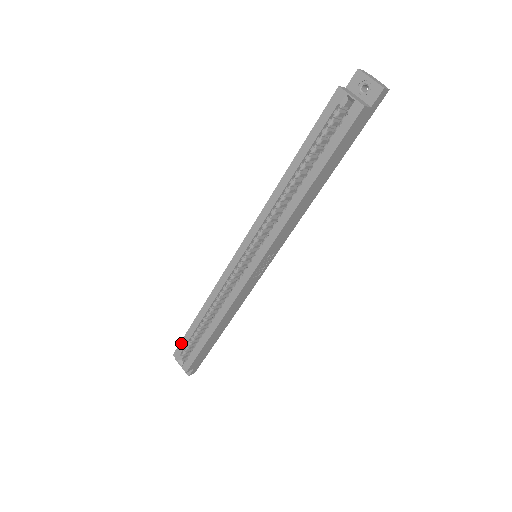
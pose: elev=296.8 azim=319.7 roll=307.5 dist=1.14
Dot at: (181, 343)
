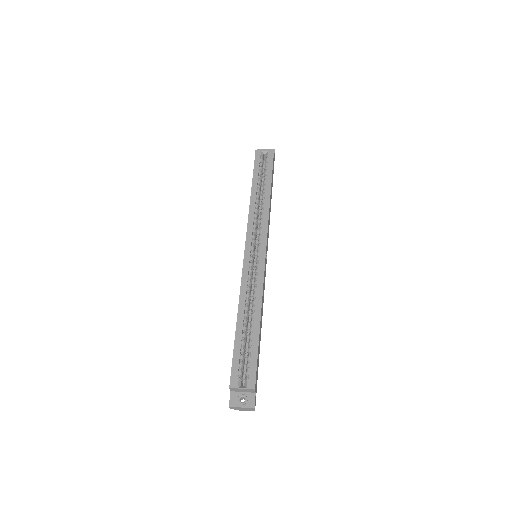
Dot at: (233, 365)
